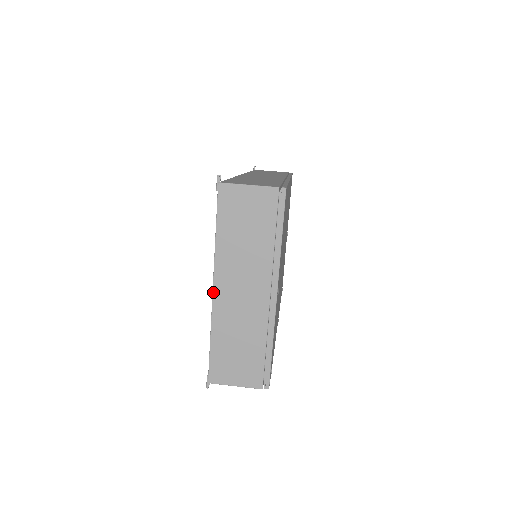
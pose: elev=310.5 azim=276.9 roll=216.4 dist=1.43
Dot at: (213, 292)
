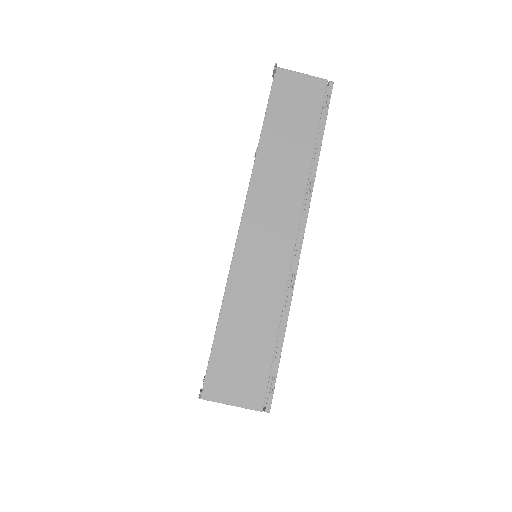
Dot at: occluded
